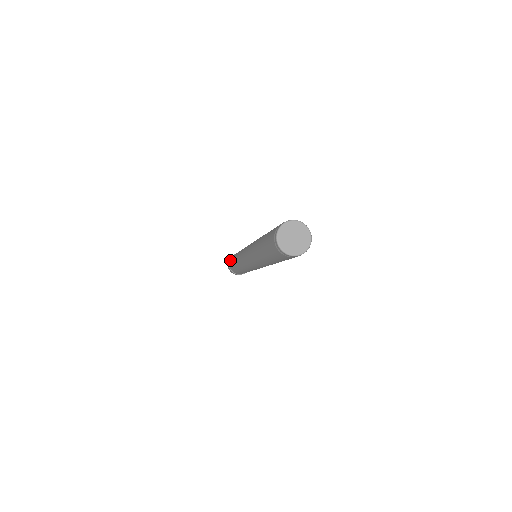
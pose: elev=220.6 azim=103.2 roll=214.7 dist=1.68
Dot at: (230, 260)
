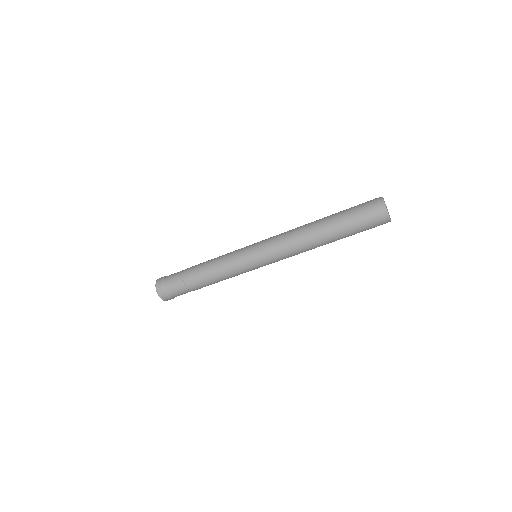
Dot at: occluded
